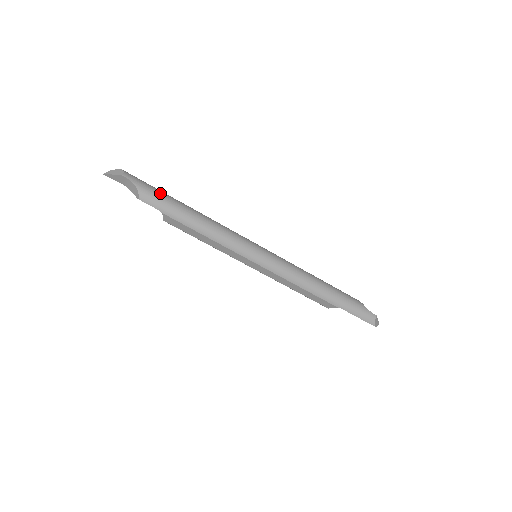
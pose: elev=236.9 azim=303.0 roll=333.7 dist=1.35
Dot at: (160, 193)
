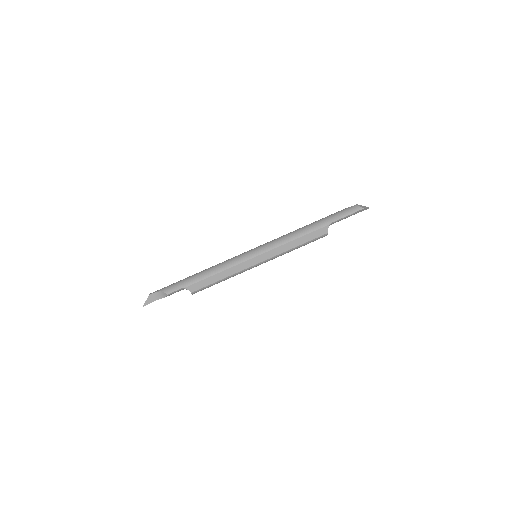
Dot at: (175, 283)
